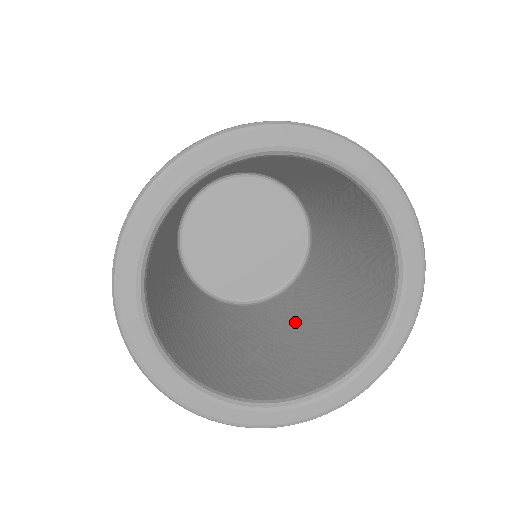
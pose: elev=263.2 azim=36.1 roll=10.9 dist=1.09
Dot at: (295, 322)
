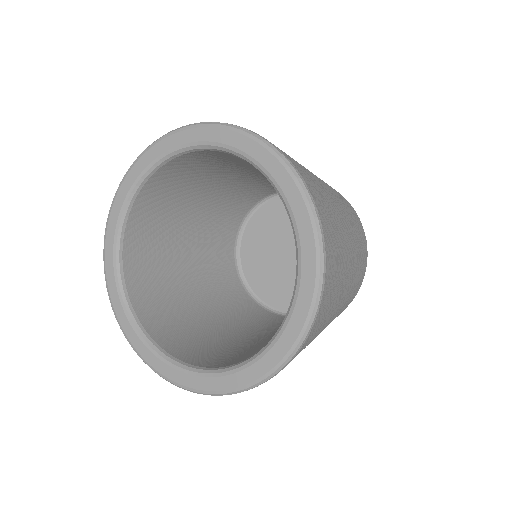
Dot at: occluded
